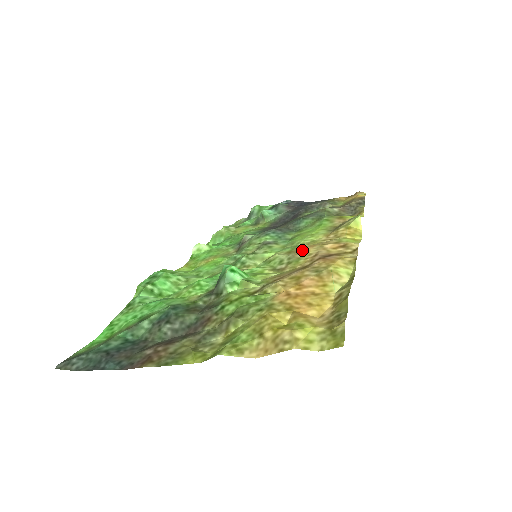
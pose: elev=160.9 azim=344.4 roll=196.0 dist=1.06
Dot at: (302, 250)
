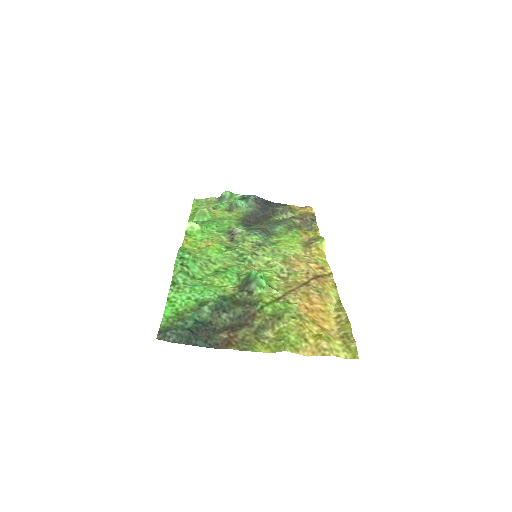
Dot at: (295, 264)
